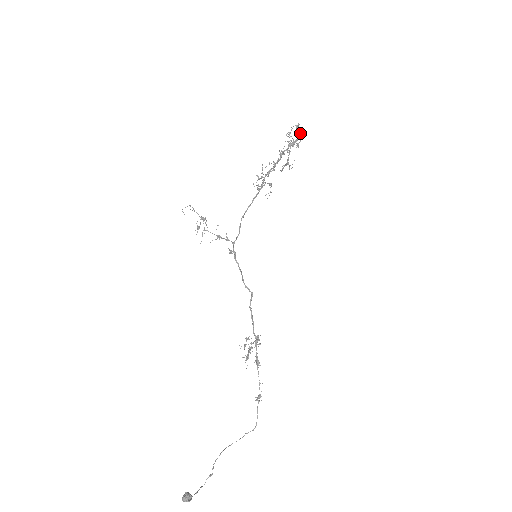
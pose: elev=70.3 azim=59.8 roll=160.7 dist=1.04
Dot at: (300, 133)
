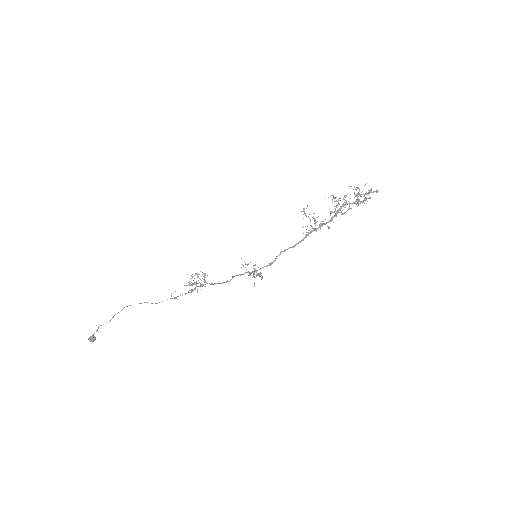
Dot at: (371, 192)
